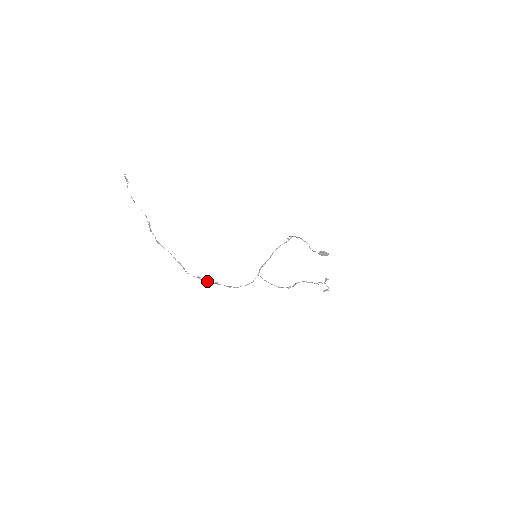
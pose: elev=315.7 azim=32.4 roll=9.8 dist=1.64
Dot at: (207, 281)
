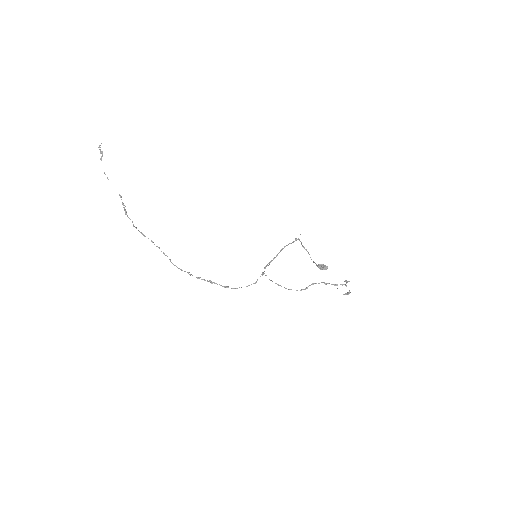
Dot at: (198, 278)
